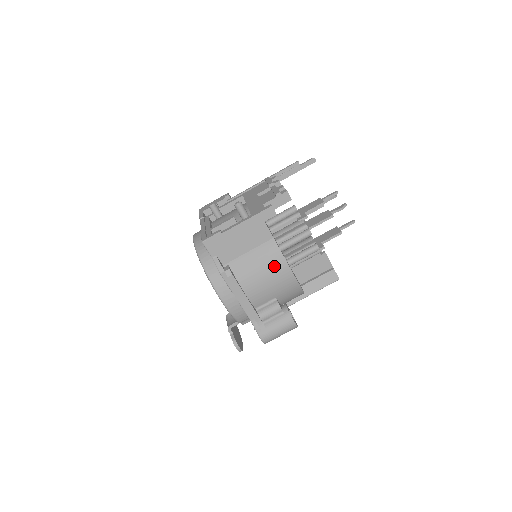
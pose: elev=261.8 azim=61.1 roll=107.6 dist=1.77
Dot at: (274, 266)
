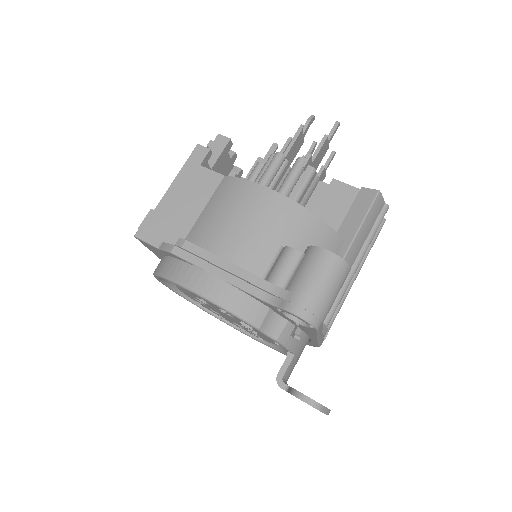
Dot at: (241, 199)
